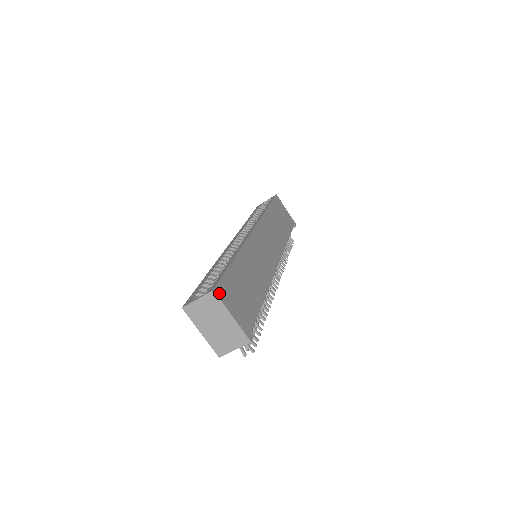
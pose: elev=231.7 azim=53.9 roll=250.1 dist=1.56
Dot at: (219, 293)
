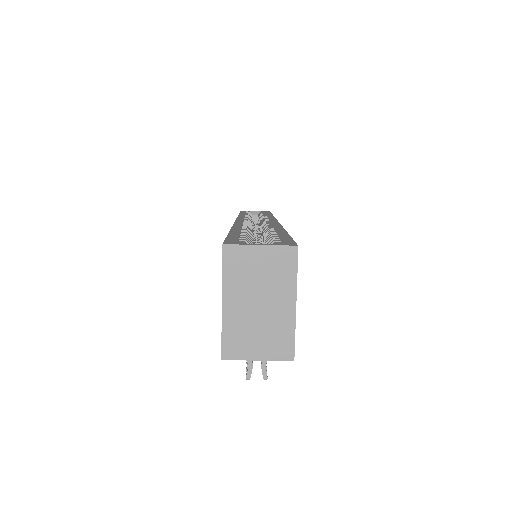
Dot at: (297, 257)
